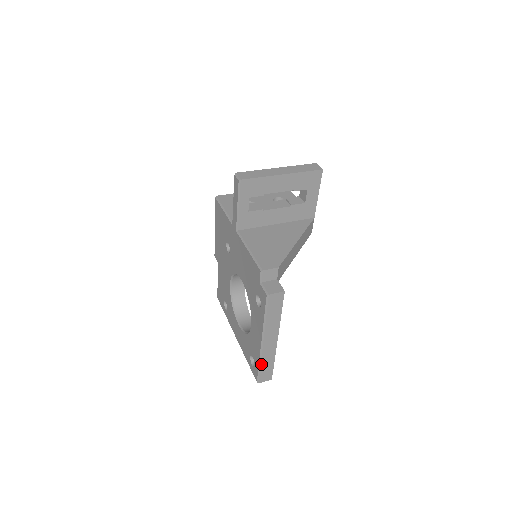
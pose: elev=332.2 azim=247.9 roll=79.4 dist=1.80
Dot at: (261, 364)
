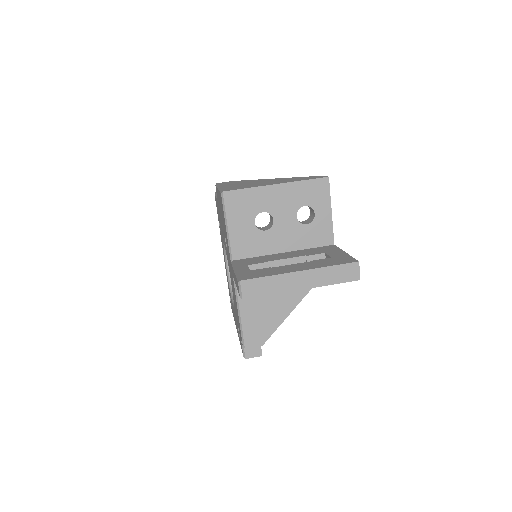
Dot at: occluded
